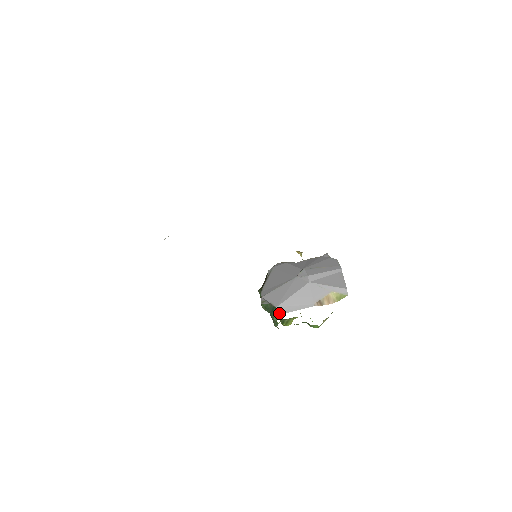
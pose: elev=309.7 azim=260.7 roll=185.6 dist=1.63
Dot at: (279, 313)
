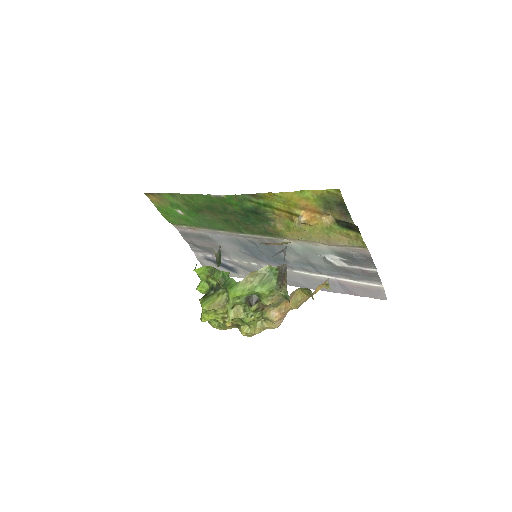
Dot at: occluded
